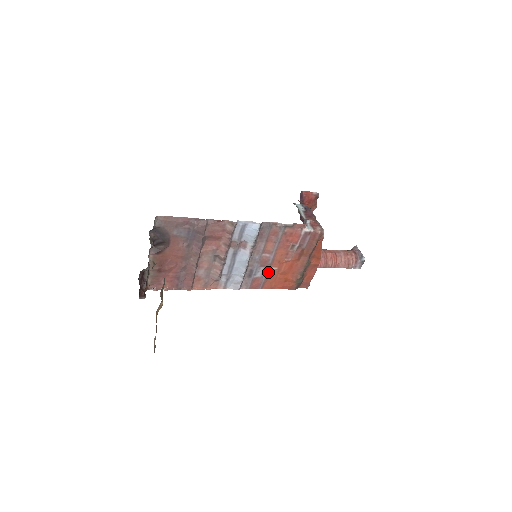
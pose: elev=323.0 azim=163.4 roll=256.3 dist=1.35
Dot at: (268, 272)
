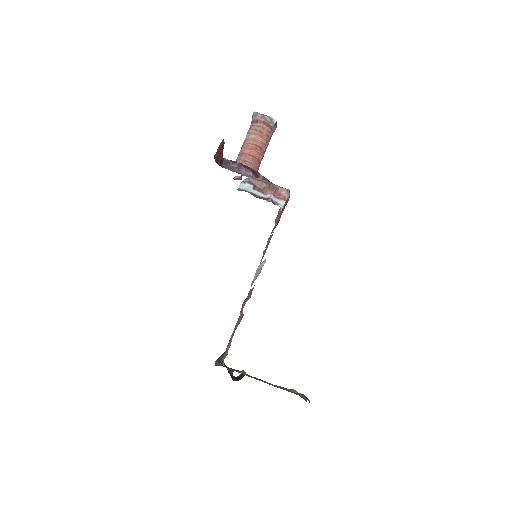
Dot at: occluded
